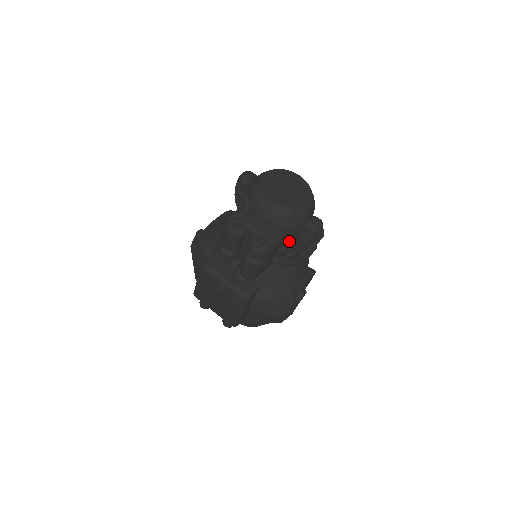
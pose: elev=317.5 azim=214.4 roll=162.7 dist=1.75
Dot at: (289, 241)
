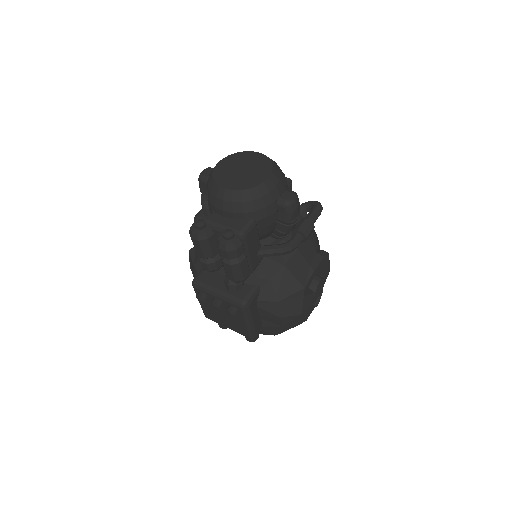
Dot at: (269, 227)
